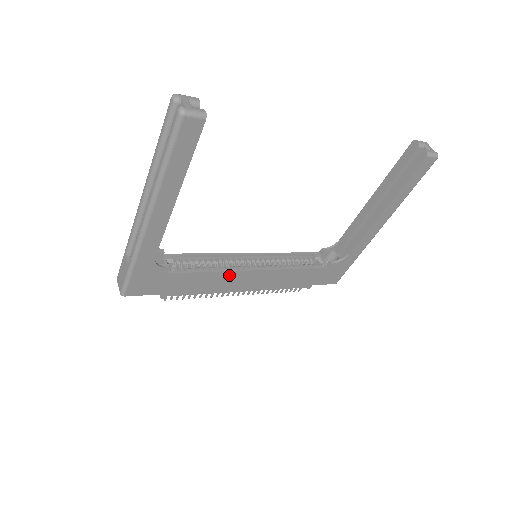
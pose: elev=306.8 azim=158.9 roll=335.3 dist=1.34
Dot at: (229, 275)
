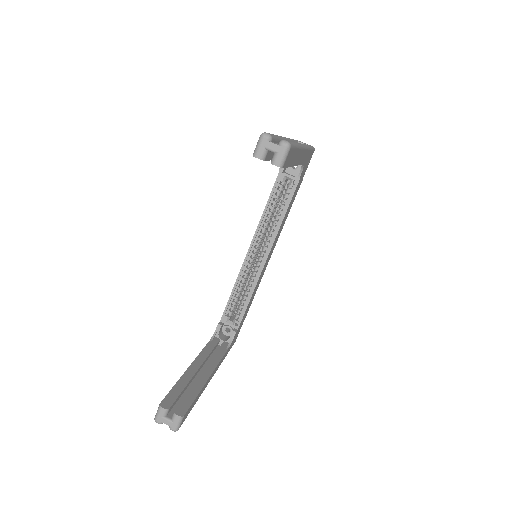
Dot at: occluded
